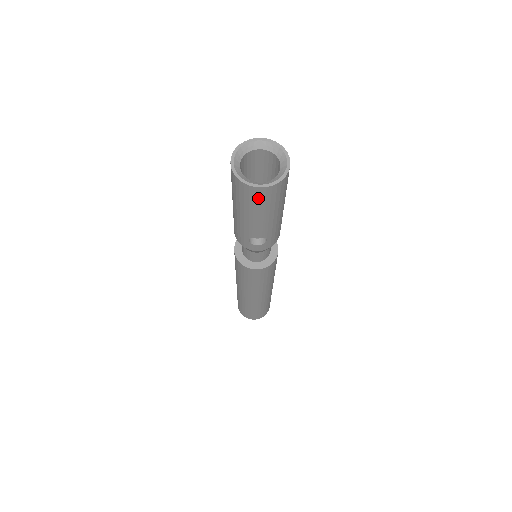
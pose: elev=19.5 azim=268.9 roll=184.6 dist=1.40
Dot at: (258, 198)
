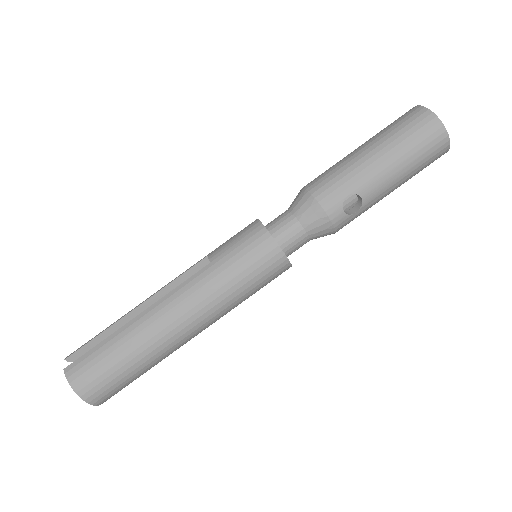
Dot at: (432, 145)
